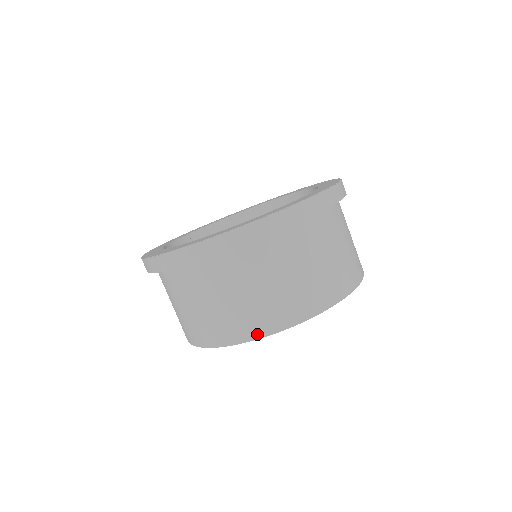
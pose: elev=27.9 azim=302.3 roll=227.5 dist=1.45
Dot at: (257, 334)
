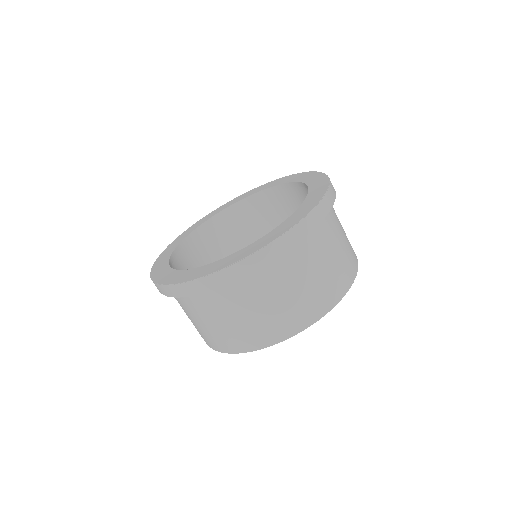
Dot at: (226, 350)
